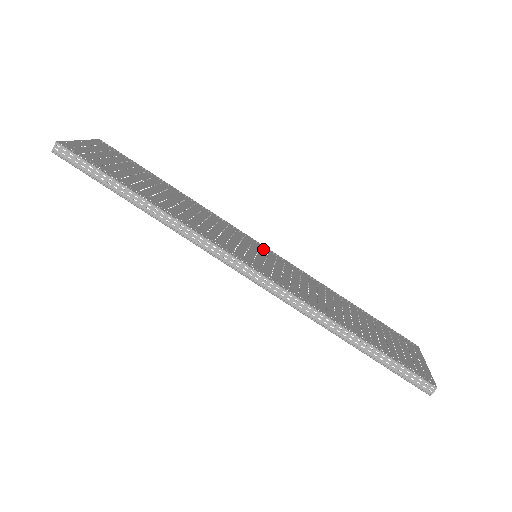
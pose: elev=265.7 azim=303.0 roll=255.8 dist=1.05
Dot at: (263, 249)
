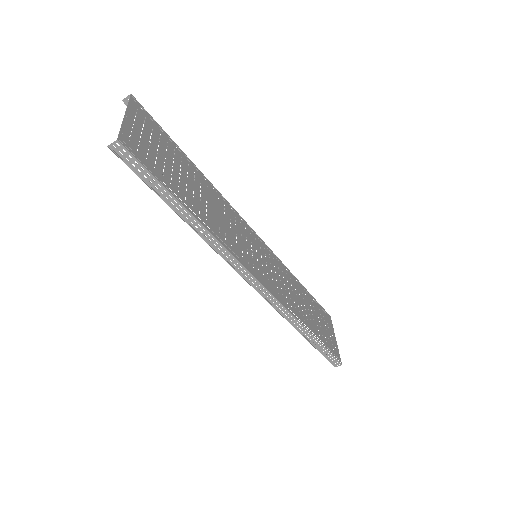
Dot at: (257, 240)
